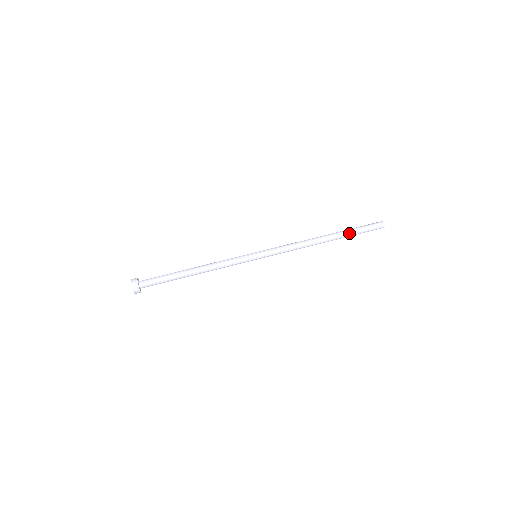
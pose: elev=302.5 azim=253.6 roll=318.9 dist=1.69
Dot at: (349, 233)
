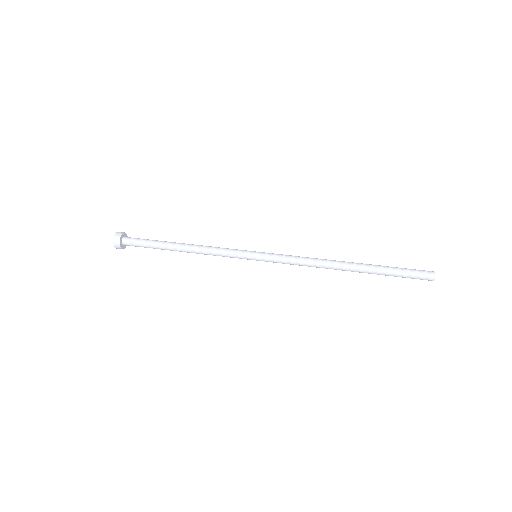
Dot at: (381, 269)
